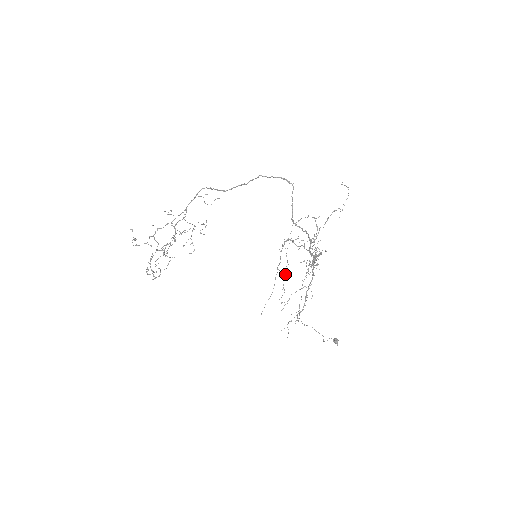
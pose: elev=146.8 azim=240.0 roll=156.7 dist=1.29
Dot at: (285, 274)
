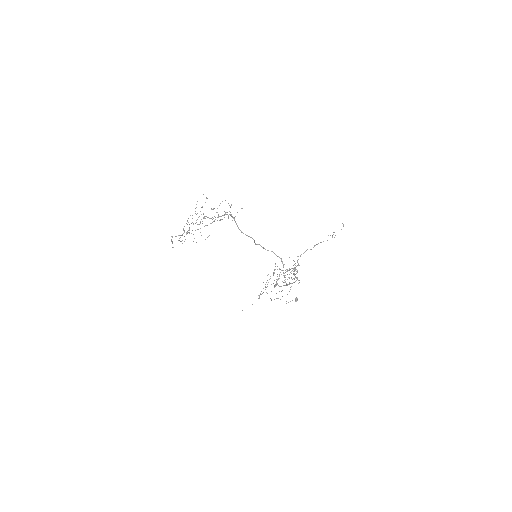
Dot at: occluded
